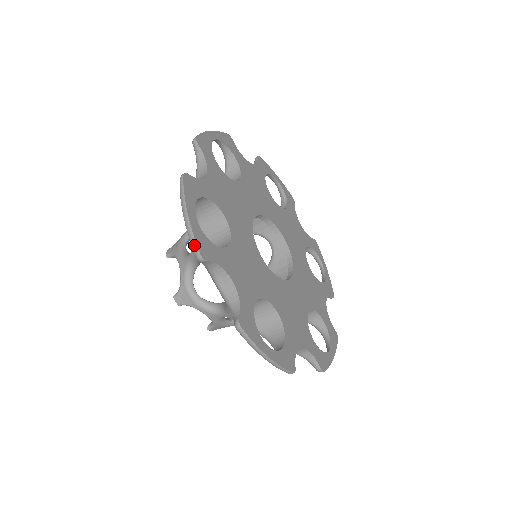
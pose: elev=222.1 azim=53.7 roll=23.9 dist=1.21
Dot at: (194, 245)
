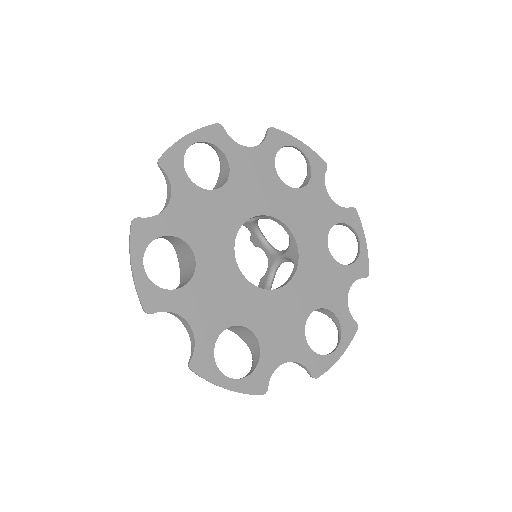
Dot at: (139, 300)
